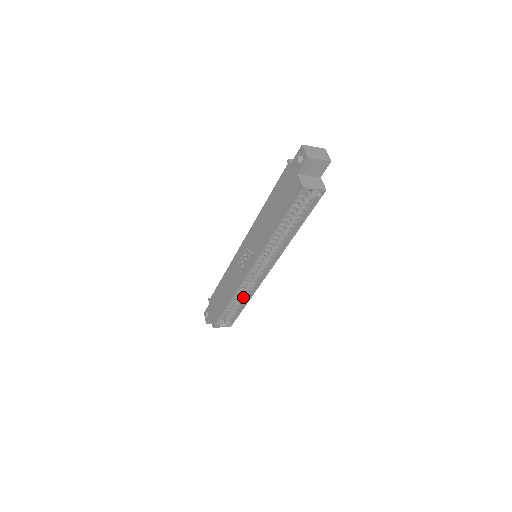
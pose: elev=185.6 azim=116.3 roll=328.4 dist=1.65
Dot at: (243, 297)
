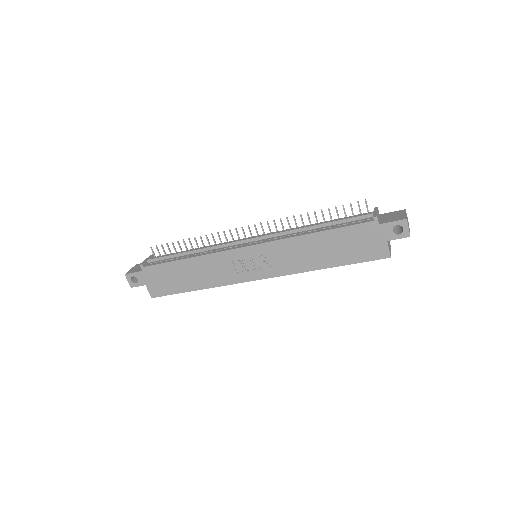
Dot at: occluded
